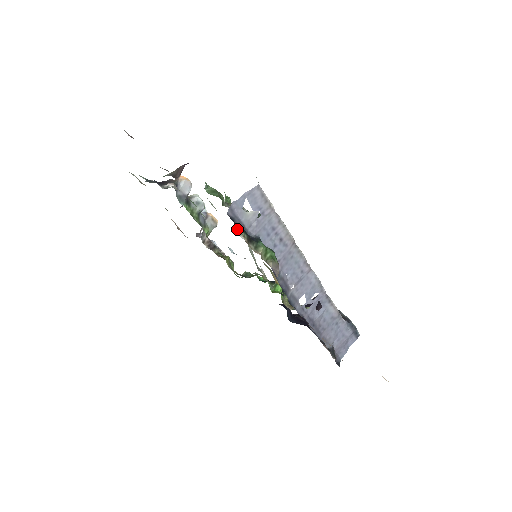
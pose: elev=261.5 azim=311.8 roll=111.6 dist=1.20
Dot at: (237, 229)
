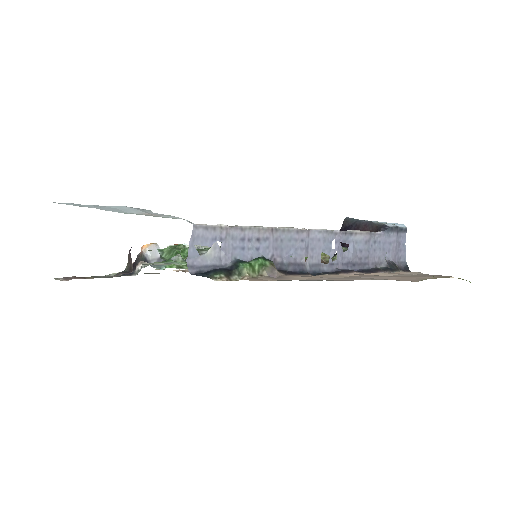
Dot at: occluded
